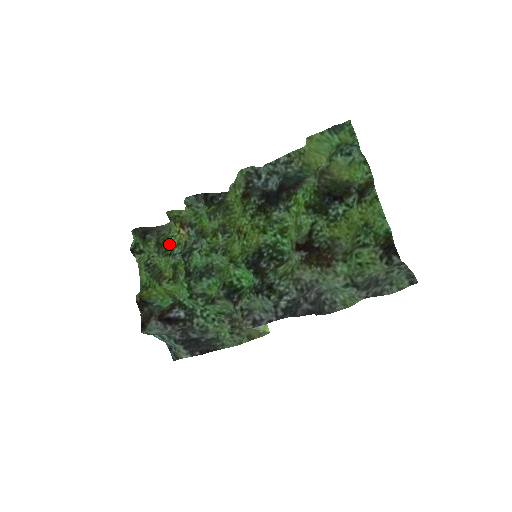
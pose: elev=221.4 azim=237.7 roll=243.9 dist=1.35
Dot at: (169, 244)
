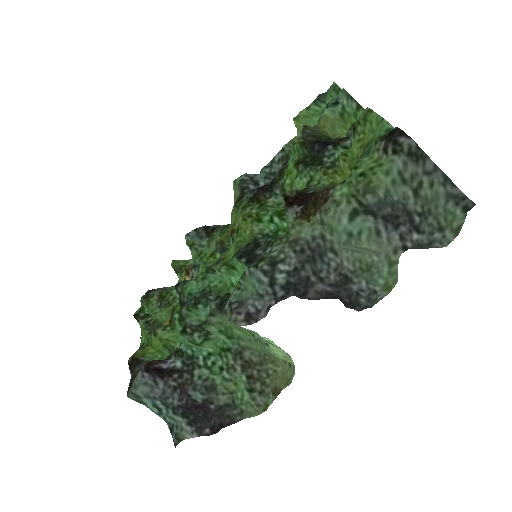
Dot at: (173, 295)
